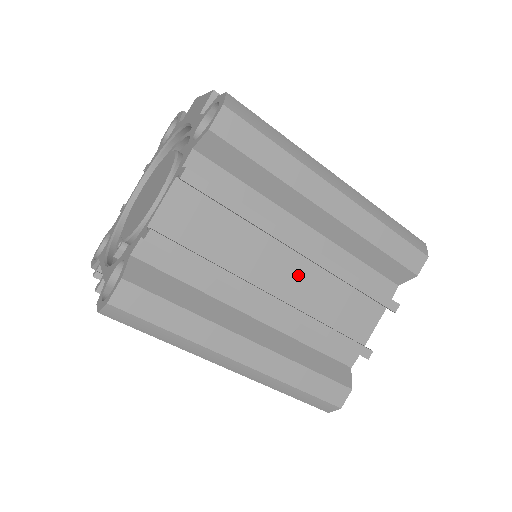
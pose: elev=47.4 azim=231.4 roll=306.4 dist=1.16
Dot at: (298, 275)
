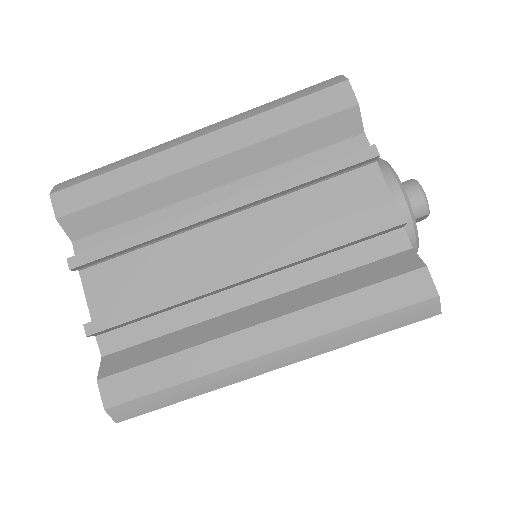
Dot at: (249, 232)
